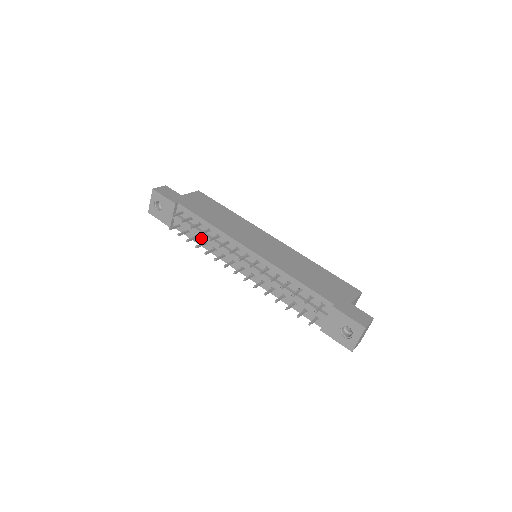
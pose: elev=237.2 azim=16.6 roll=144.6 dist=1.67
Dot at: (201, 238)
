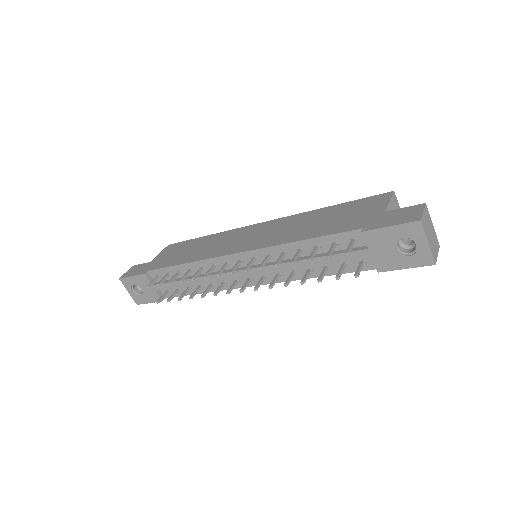
Dot at: (193, 286)
